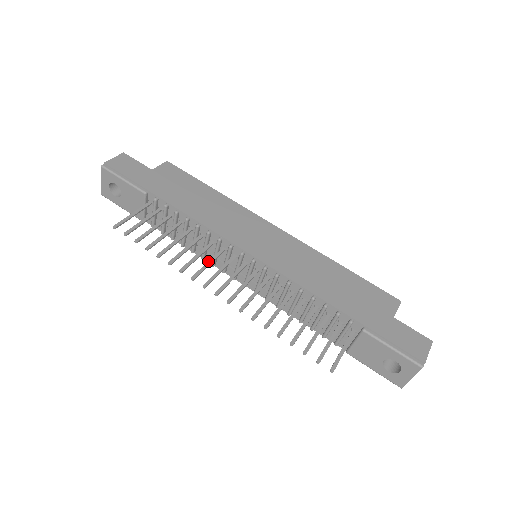
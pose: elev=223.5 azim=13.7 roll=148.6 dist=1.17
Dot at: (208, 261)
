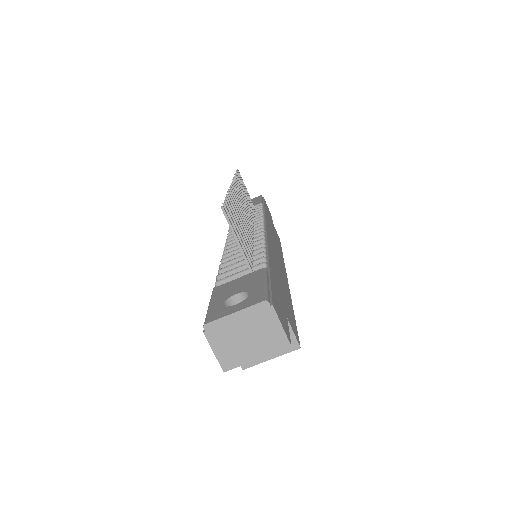
Dot at: occluded
